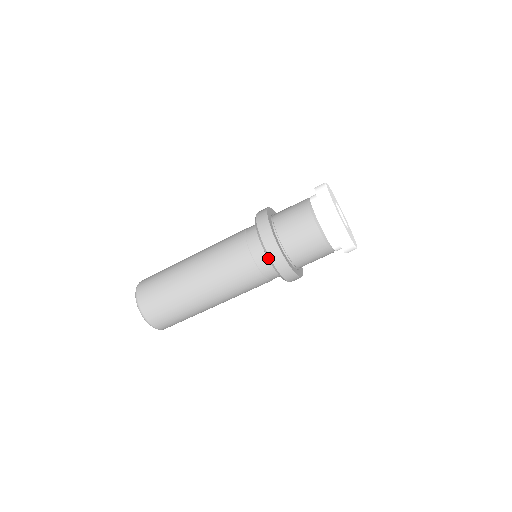
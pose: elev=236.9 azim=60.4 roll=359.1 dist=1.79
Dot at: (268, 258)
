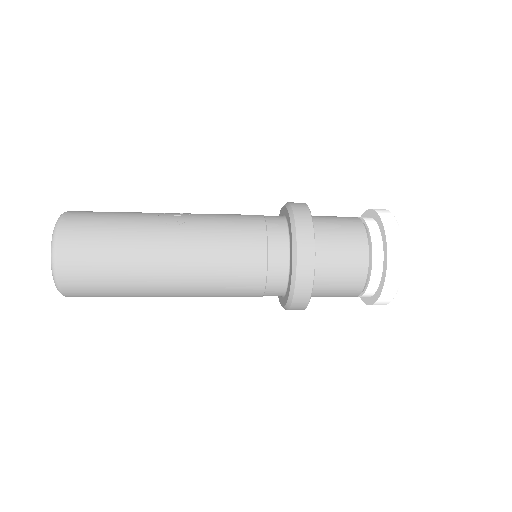
Dot at: (281, 305)
